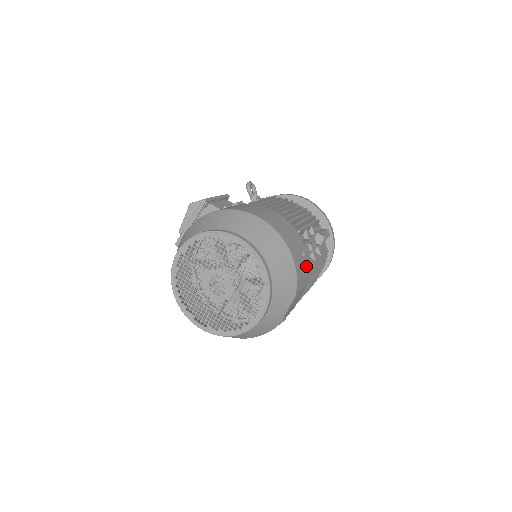
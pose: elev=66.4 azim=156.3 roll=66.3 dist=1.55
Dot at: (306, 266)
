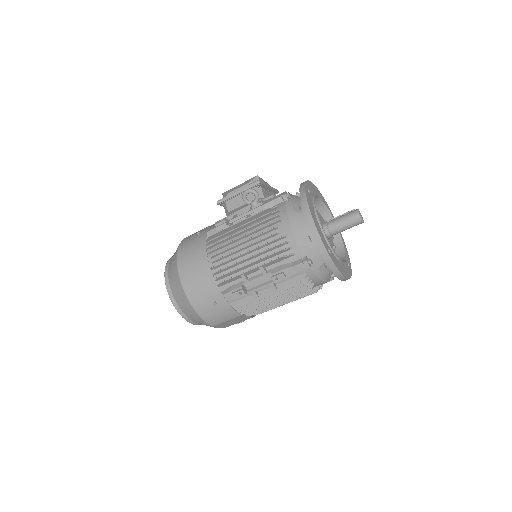
Dot at: (225, 309)
